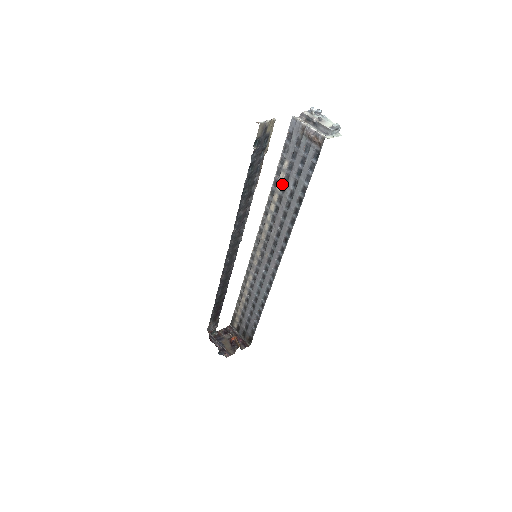
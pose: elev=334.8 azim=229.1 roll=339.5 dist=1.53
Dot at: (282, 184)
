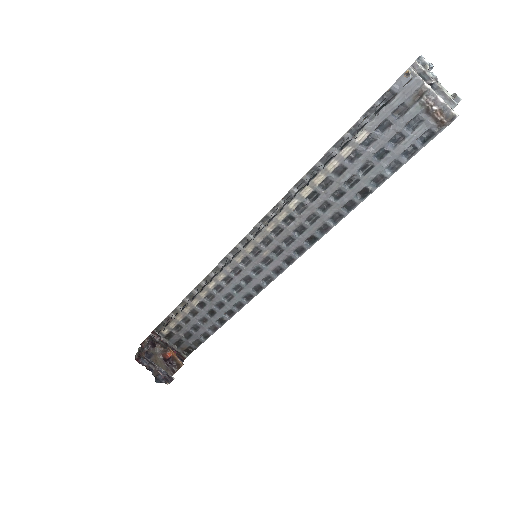
Dot at: (340, 163)
